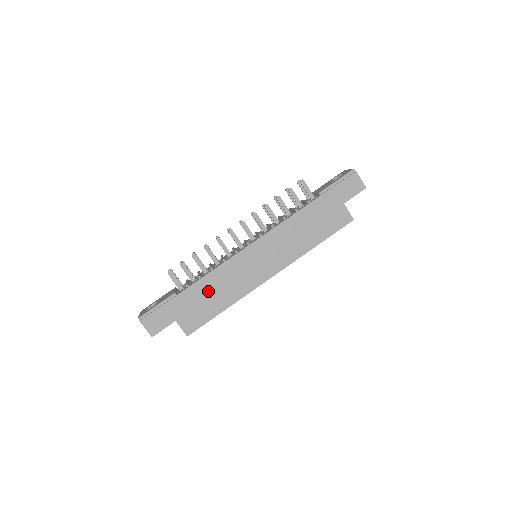
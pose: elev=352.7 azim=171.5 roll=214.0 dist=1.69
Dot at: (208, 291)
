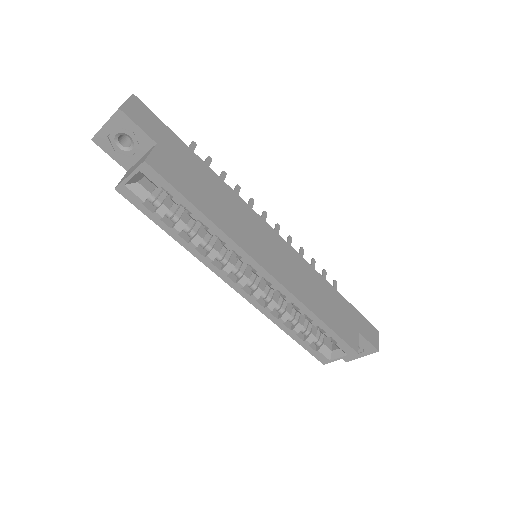
Dot at: (211, 187)
